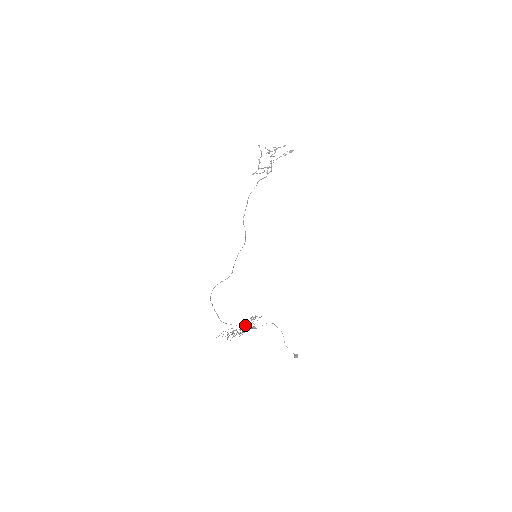
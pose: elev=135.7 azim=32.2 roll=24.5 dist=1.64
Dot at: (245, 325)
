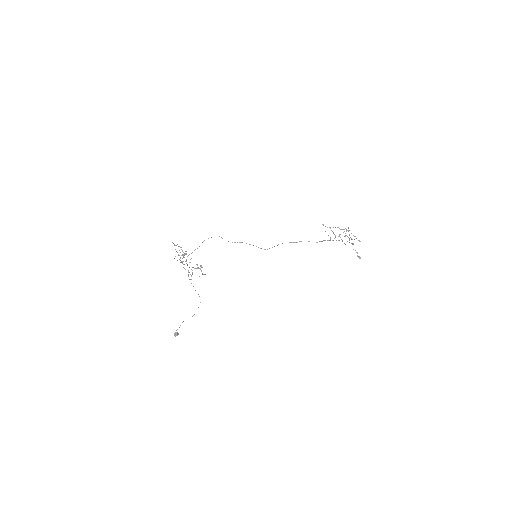
Dot at: occluded
